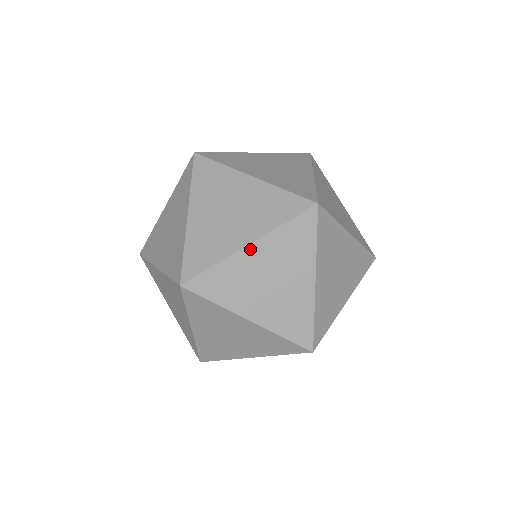
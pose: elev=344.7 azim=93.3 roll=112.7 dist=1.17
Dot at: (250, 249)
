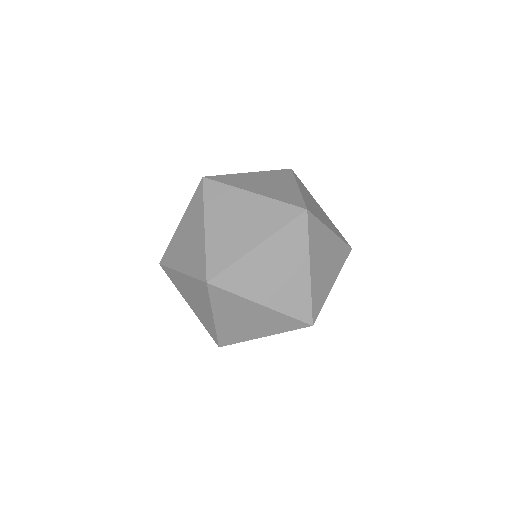
Dot at: (258, 249)
